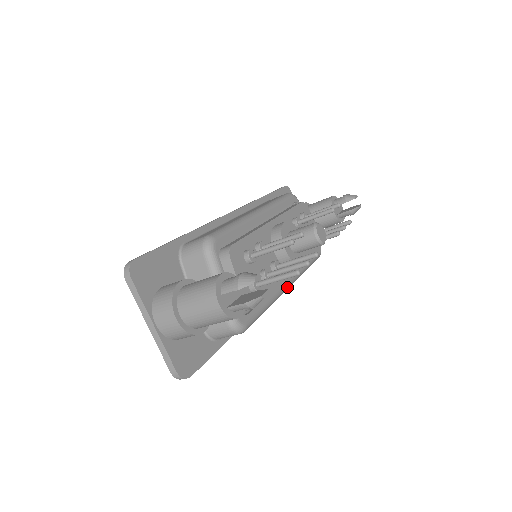
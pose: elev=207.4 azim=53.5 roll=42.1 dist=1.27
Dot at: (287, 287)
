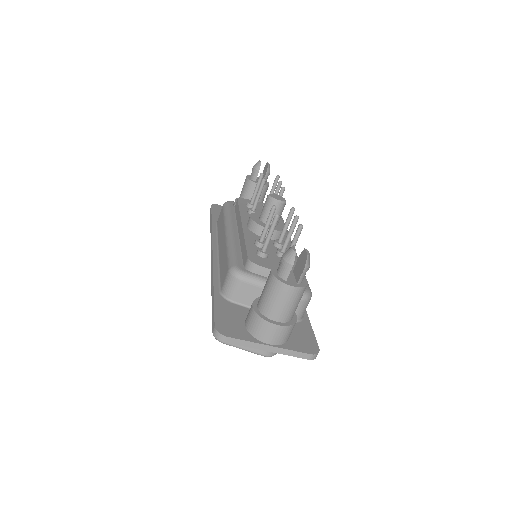
Dot at: occluded
